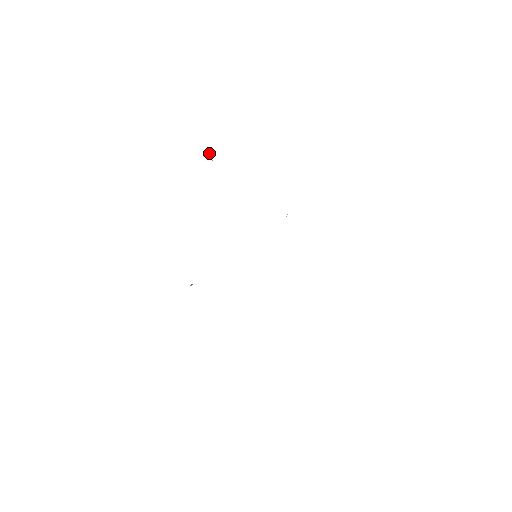
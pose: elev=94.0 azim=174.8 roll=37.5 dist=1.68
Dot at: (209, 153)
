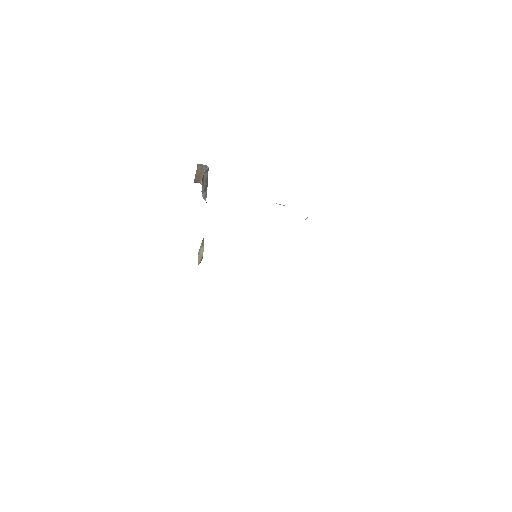
Dot at: (203, 165)
